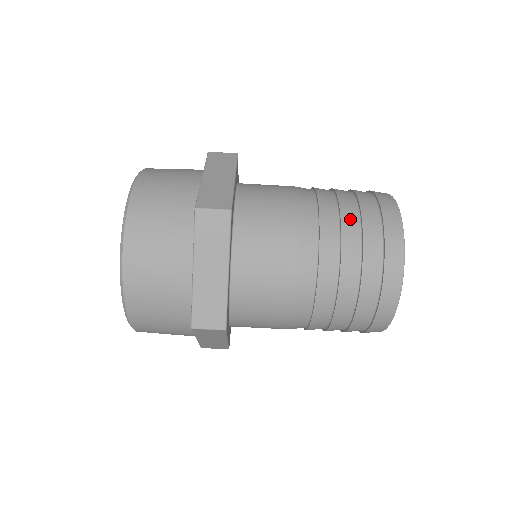
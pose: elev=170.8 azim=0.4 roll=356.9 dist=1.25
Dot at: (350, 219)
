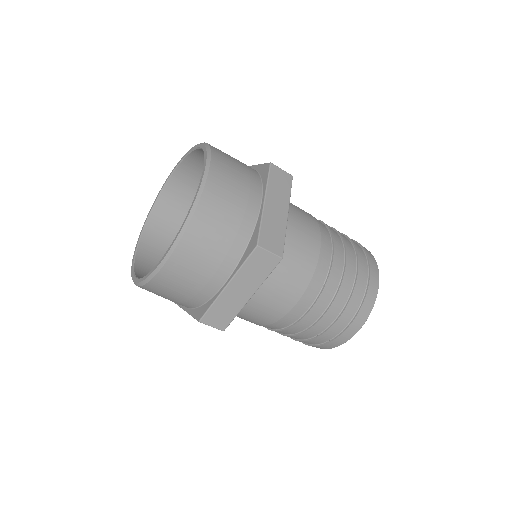
Dot at: (348, 282)
